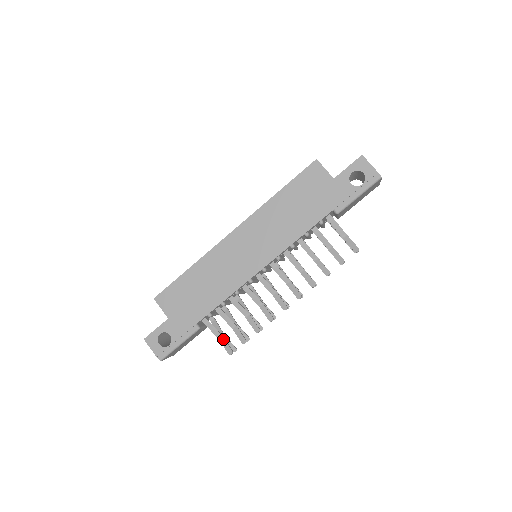
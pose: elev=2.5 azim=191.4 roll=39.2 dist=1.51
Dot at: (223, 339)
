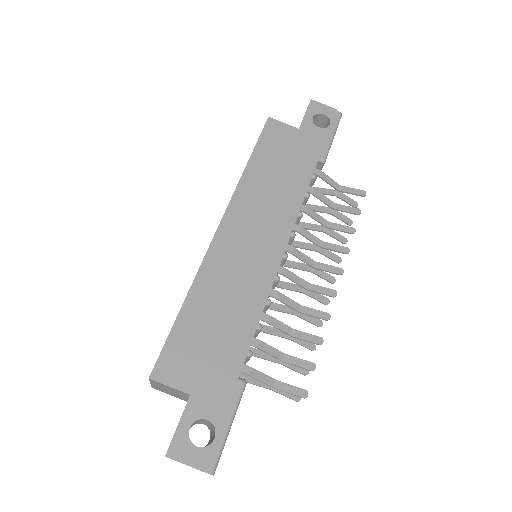
Dot at: (281, 384)
